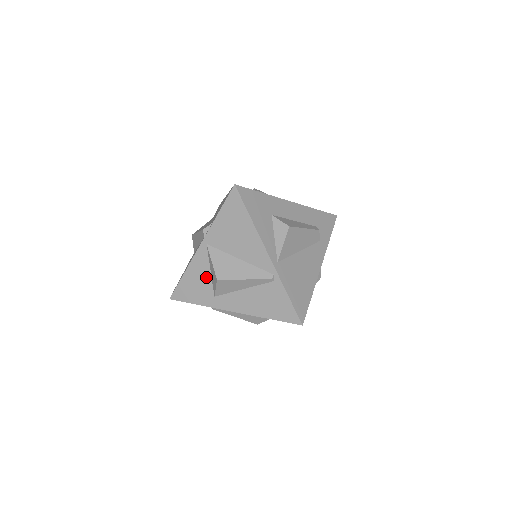
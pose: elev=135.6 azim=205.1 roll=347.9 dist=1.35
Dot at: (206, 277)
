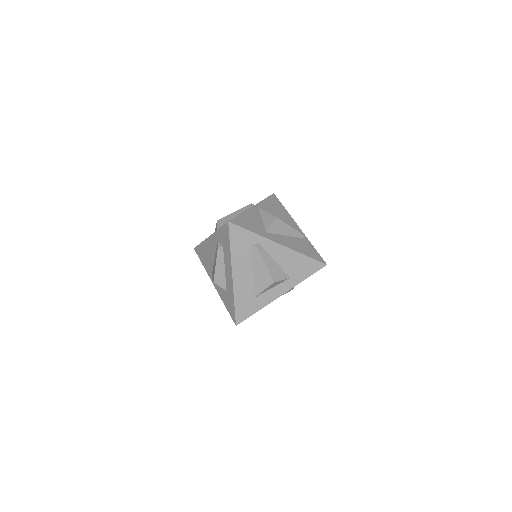
Dot at: (259, 221)
